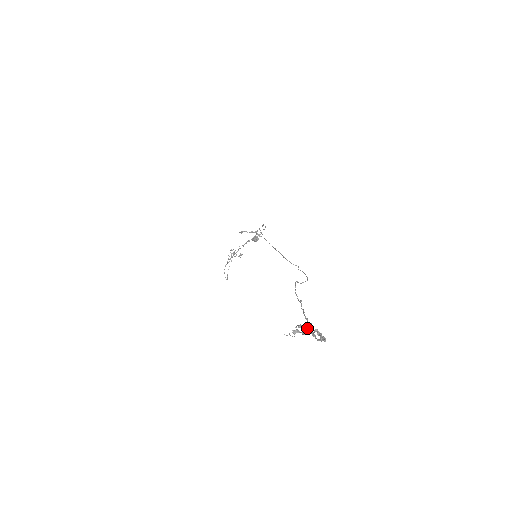
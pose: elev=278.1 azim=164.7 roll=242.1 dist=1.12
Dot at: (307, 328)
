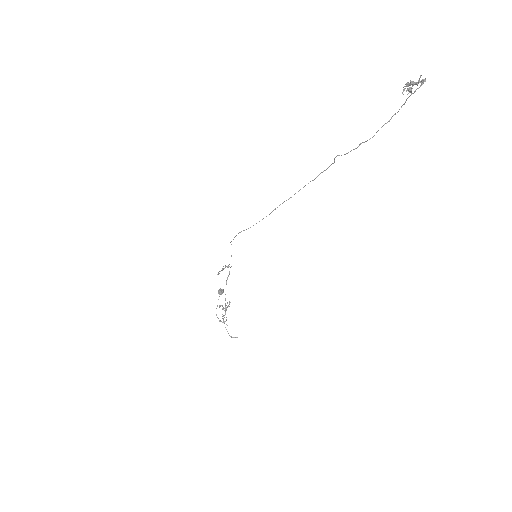
Dot at: (410, 83)
